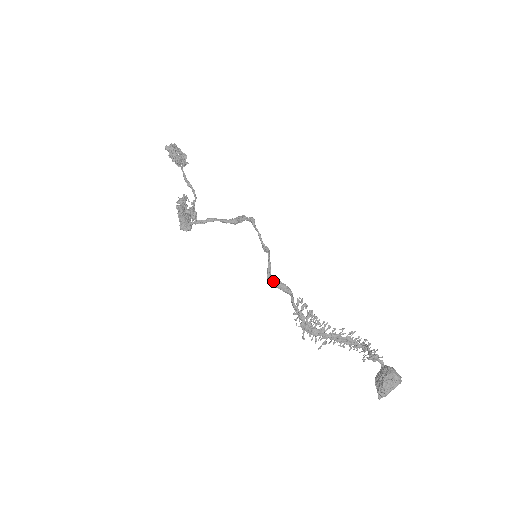
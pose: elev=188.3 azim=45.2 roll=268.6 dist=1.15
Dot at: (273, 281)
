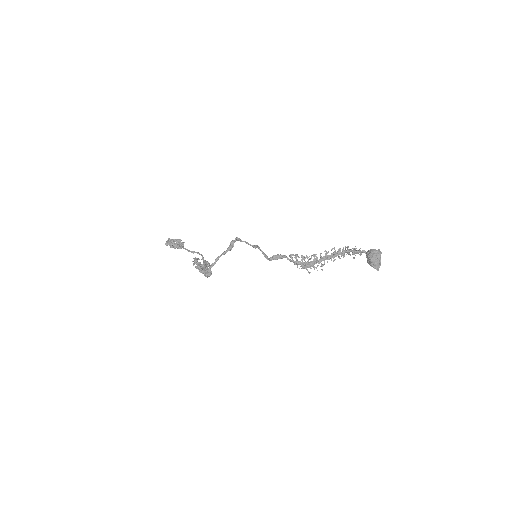
Dot at: (271, 258)
